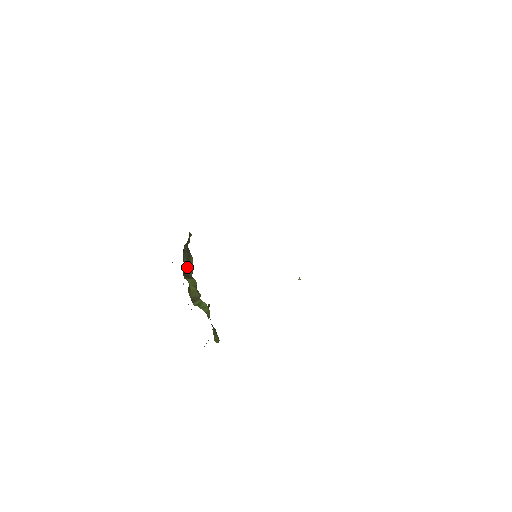
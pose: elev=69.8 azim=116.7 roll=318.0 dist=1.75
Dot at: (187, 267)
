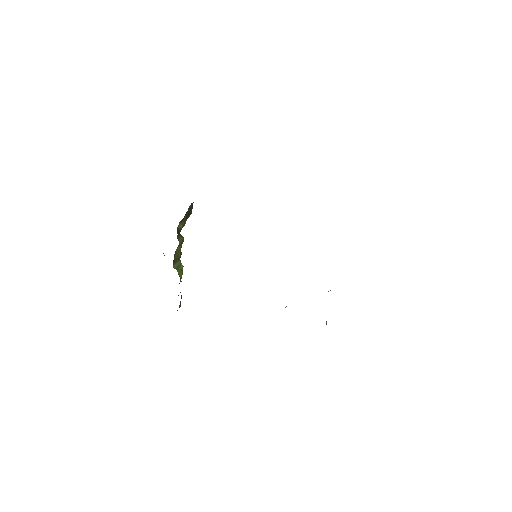
Dot at: (182, 222)
